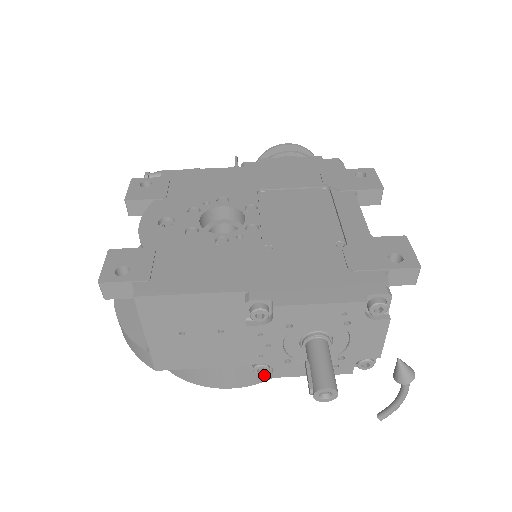
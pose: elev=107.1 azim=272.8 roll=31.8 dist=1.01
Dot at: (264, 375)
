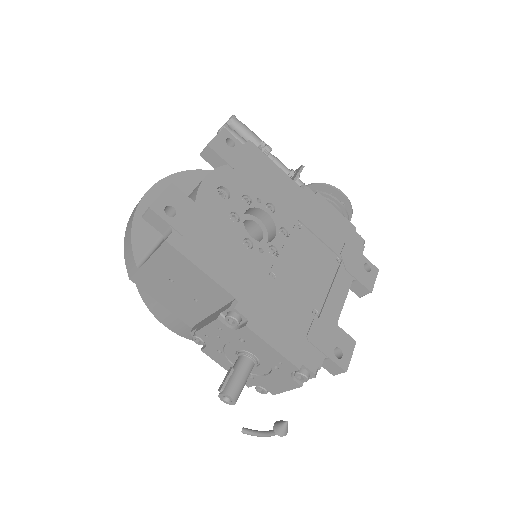
Dot at: occluded
